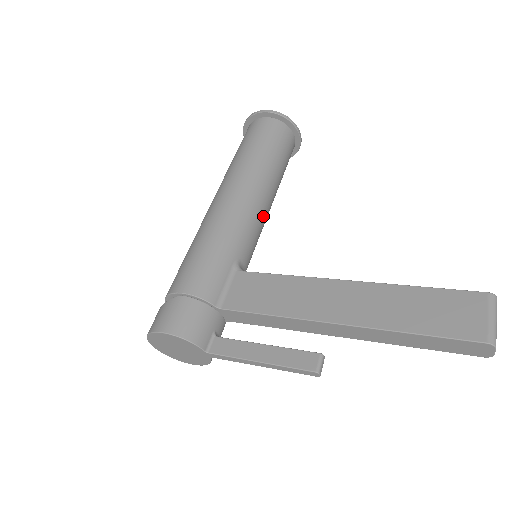
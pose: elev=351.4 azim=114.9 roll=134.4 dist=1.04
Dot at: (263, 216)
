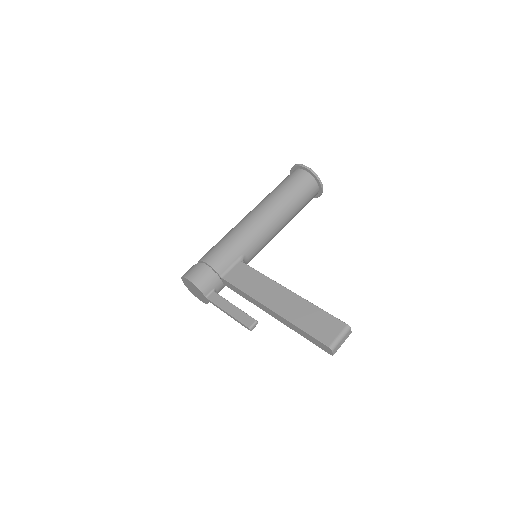
Dot at: (272, 233)
